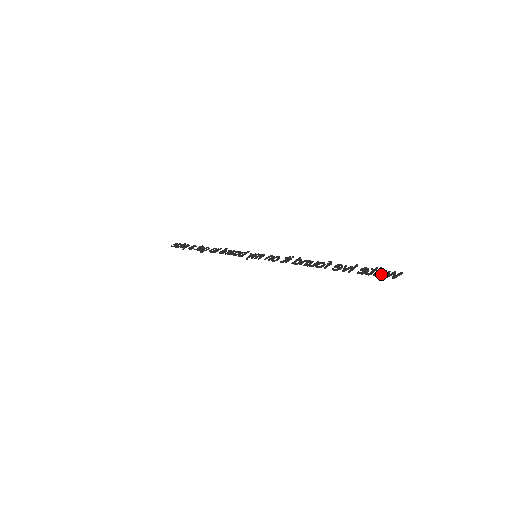
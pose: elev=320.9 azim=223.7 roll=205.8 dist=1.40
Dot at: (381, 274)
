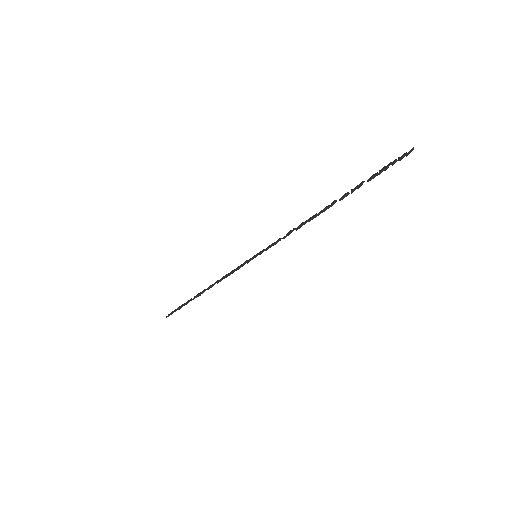
Dot at: (392, 163)
